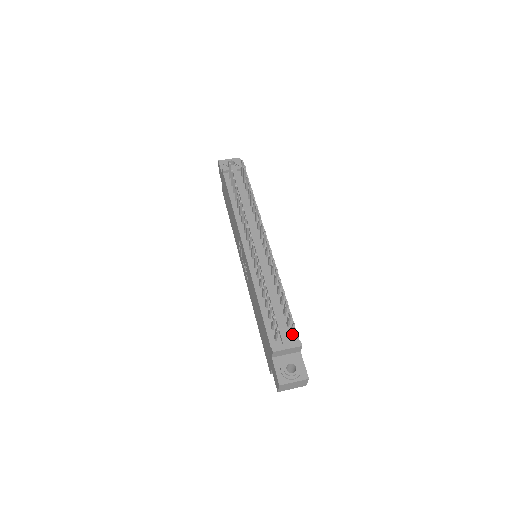
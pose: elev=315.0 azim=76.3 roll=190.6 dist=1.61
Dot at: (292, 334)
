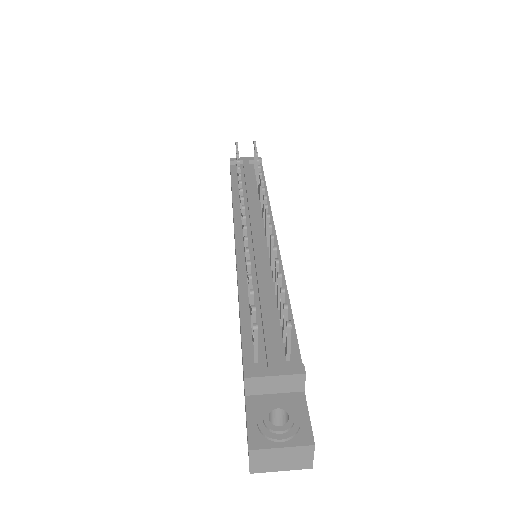
Dot at: (288, 349)
